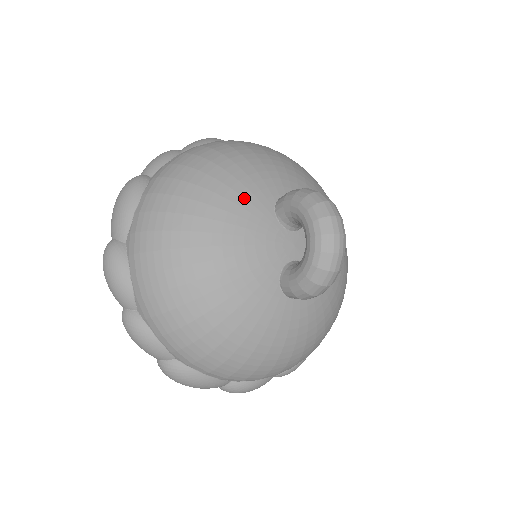
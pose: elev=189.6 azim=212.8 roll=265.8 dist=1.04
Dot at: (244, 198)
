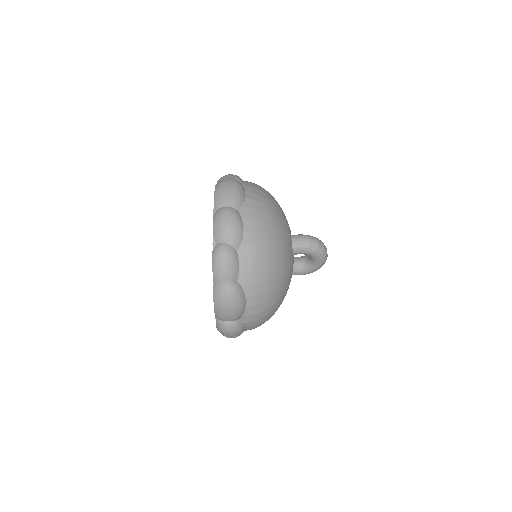
Dot at: (290, 263)
